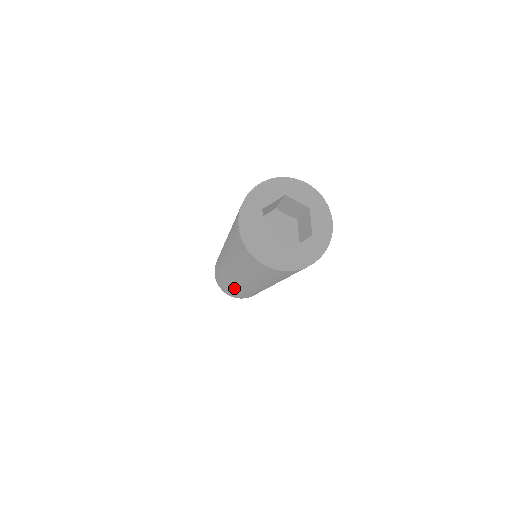
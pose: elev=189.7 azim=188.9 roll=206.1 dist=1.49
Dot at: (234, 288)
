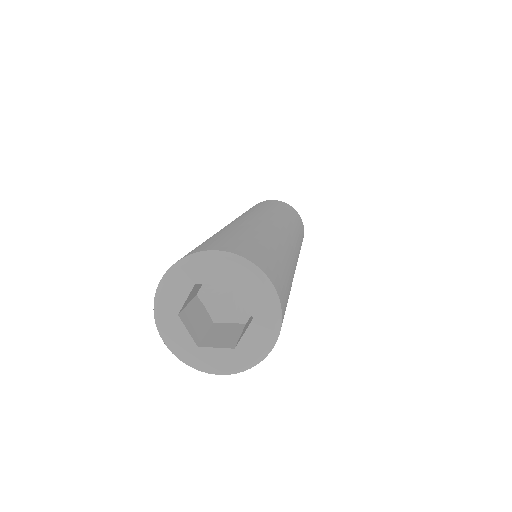
Dot at: occluded
